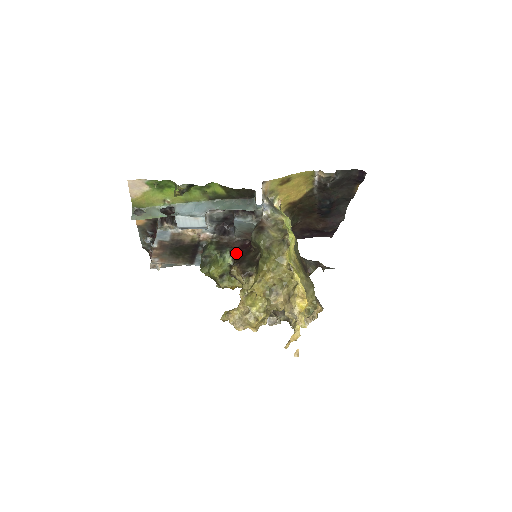
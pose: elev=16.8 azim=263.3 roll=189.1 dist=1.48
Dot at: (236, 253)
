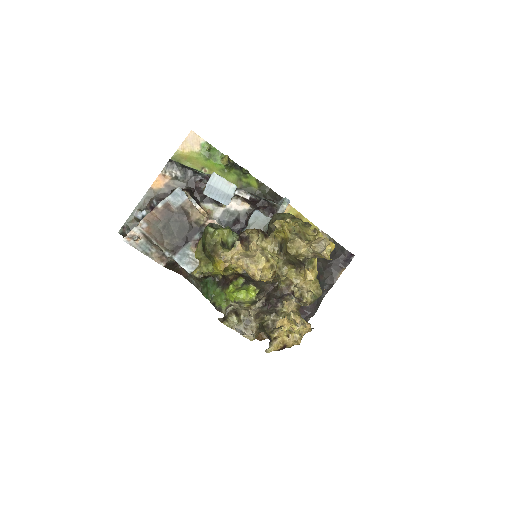
Dot at: occluded
